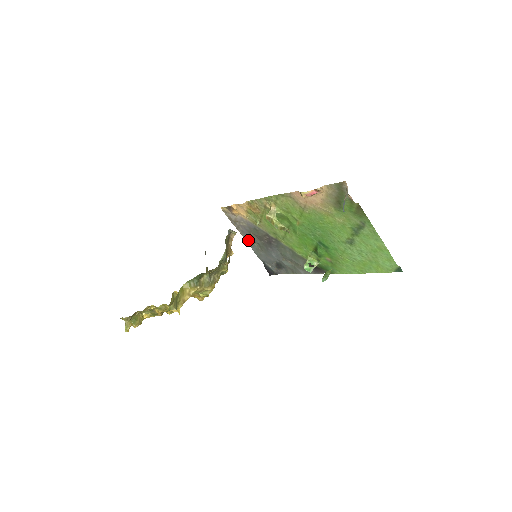
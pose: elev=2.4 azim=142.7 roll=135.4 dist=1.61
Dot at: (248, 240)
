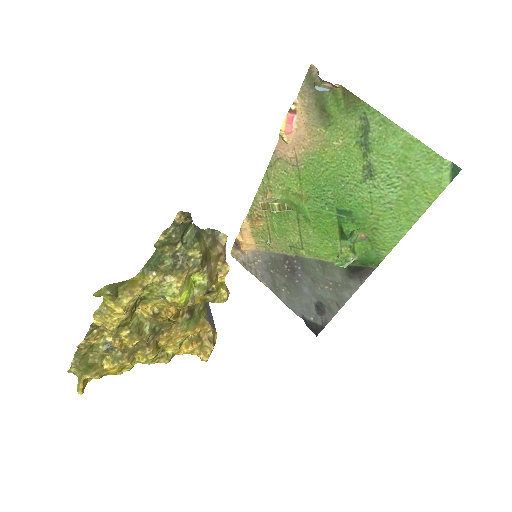
Dot at: (273, 288)
